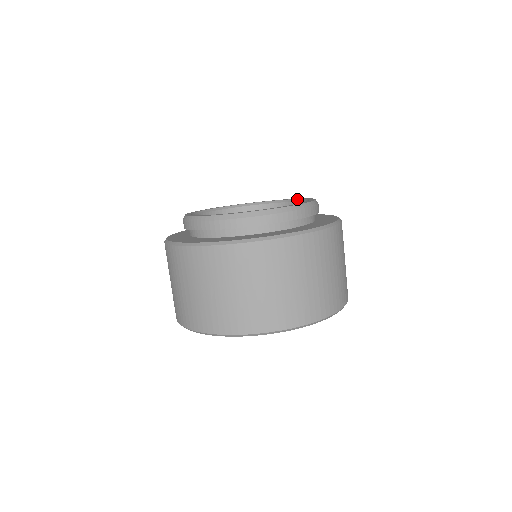
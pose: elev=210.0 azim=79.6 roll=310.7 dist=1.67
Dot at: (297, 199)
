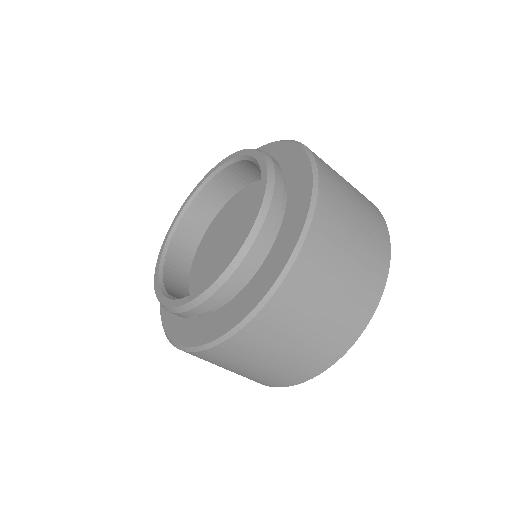
Dot at: (257, 164)
